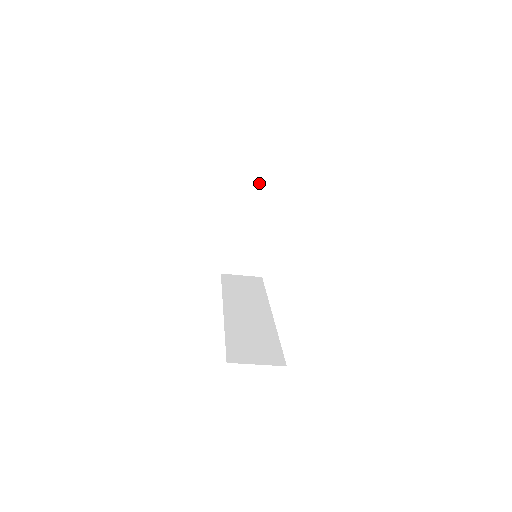
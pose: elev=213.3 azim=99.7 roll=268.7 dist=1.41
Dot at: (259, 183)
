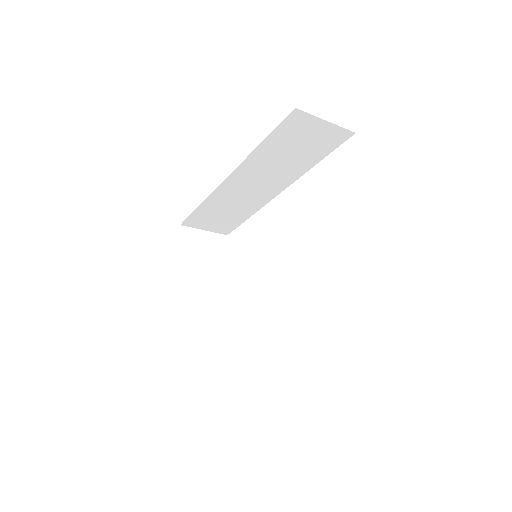
Dot at: (209, 239)
